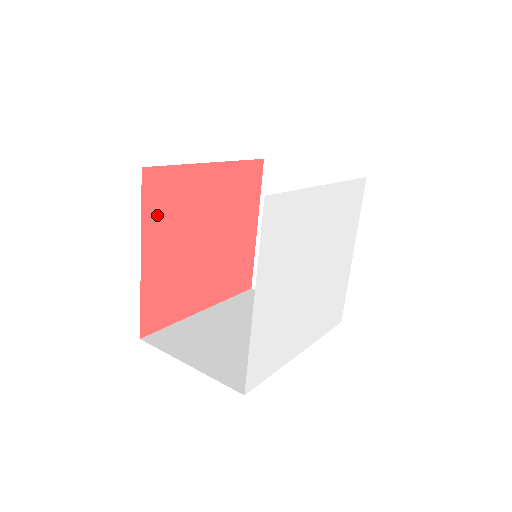
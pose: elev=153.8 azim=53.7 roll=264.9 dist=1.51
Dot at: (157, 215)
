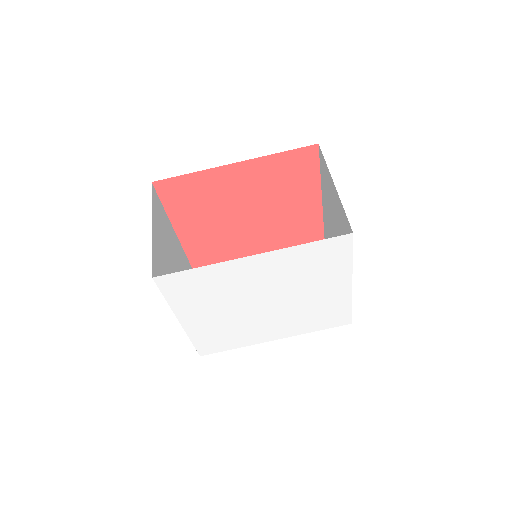
Dot at: (181, 206)
